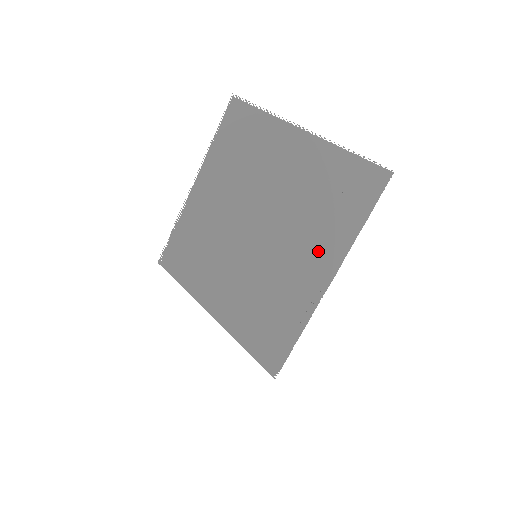
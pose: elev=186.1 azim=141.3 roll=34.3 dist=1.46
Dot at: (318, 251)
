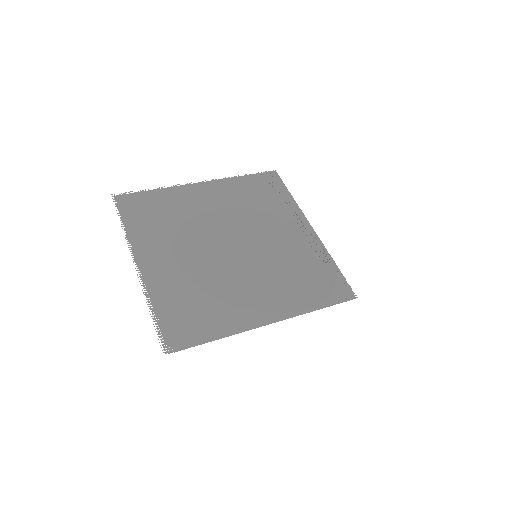
Dot at: (287, 221)
